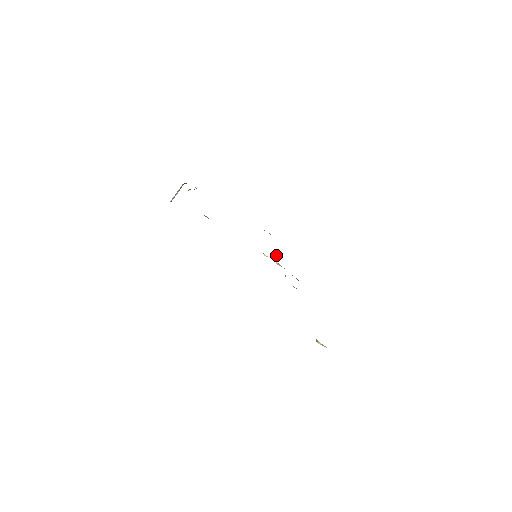
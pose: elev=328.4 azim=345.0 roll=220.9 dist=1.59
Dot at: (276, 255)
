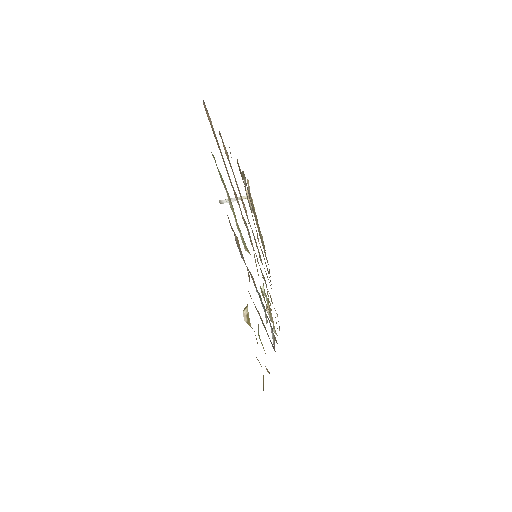
Dot at: occluded
